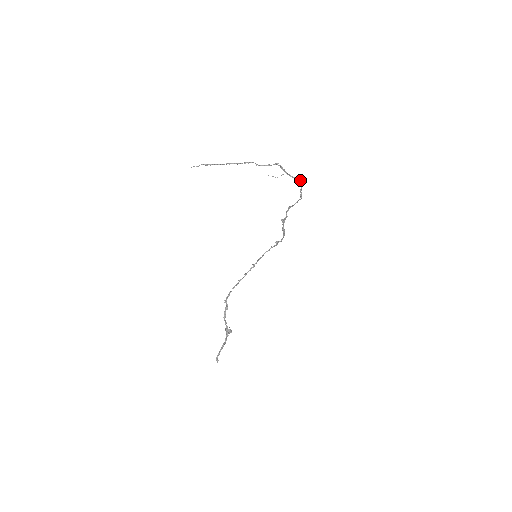
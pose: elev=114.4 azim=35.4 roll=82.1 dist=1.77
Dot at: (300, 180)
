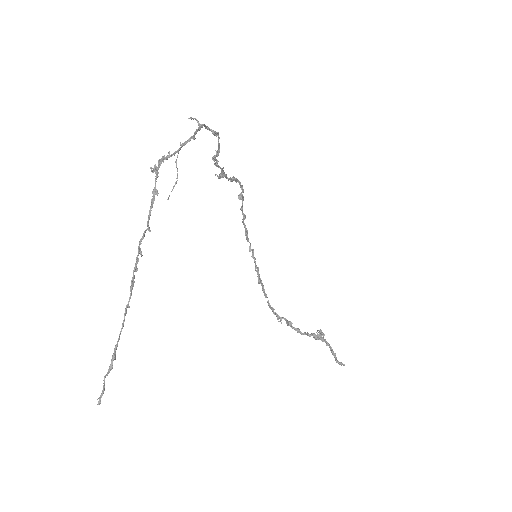
Dot at: occluded
